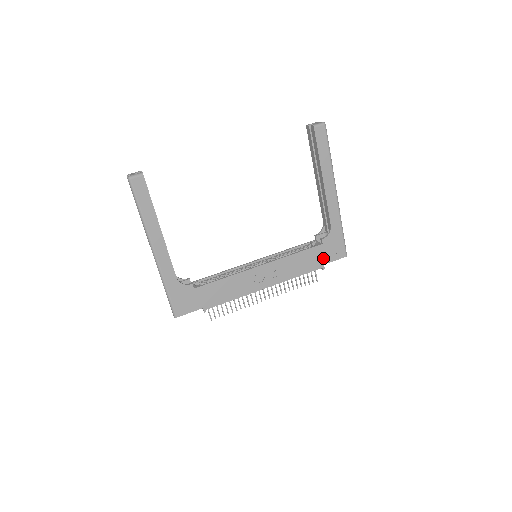
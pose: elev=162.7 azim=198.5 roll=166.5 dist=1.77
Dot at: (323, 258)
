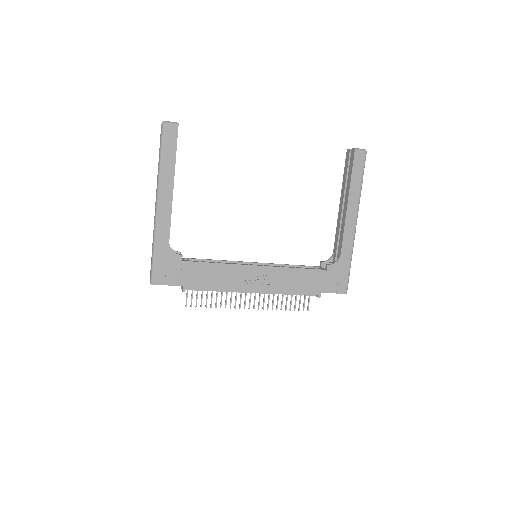
Dot at: (322, 285)
